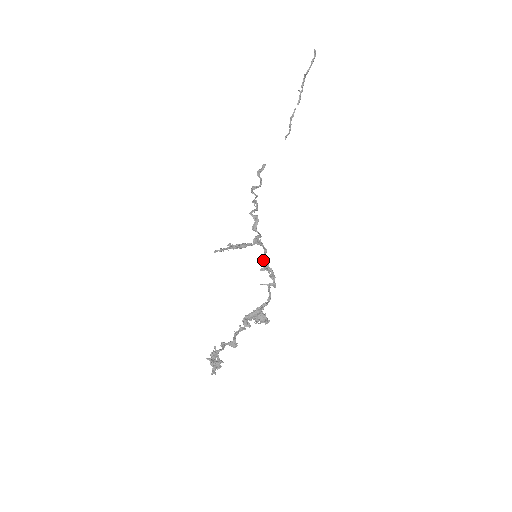
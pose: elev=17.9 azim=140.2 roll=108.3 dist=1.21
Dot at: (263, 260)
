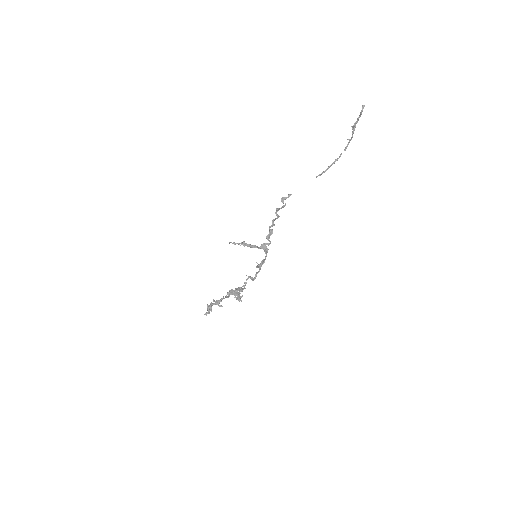
Dot at: (262, 261)
